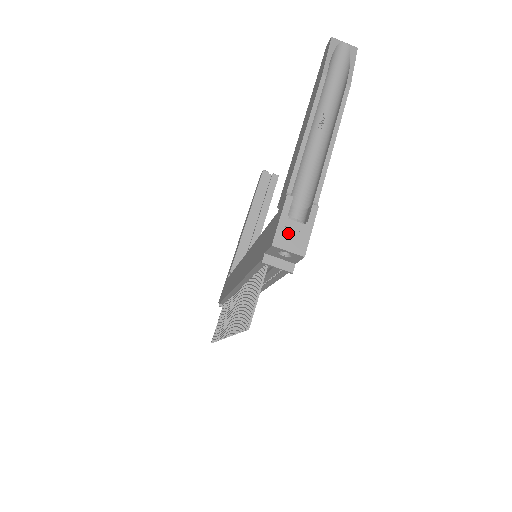
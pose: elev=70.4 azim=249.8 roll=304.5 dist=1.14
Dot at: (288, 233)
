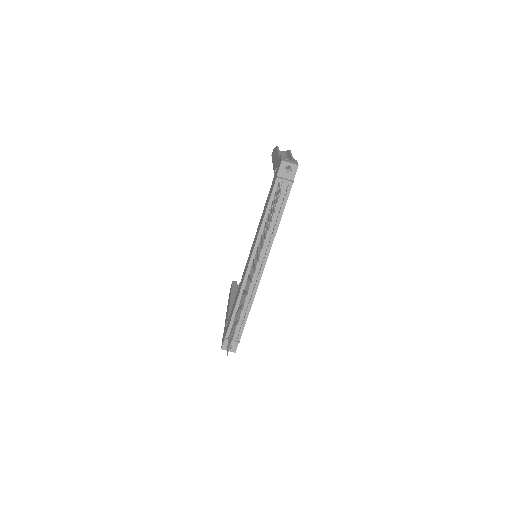
Dot at: (287, 160)
